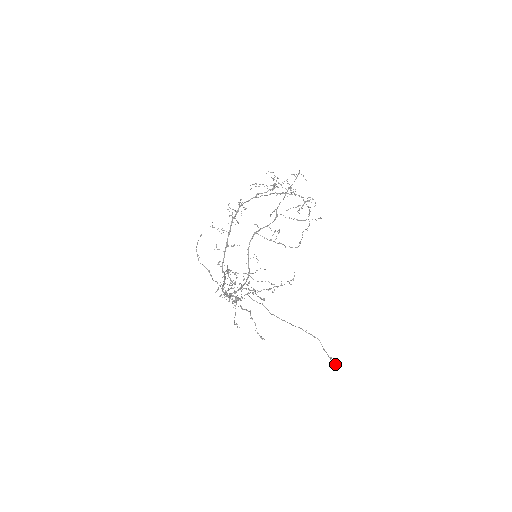
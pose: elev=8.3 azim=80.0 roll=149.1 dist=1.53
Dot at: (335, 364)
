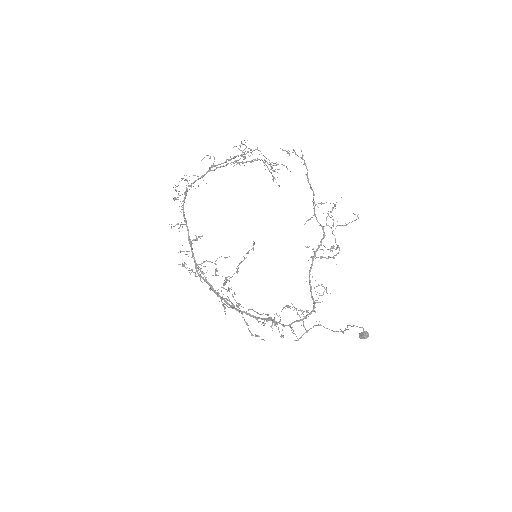
Dot at: (366, 337)
